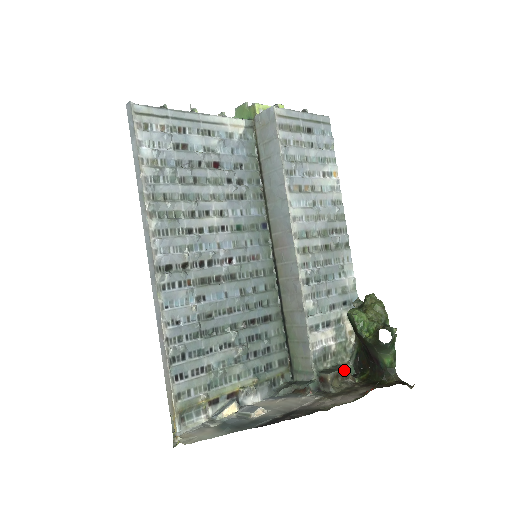
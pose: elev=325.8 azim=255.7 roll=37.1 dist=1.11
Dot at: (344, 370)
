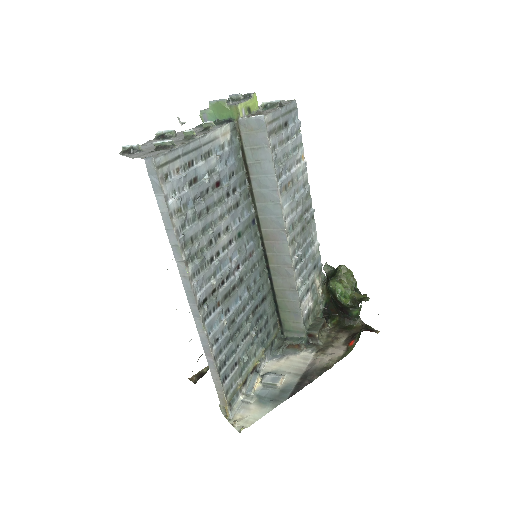
Dot at: (323, 323)
